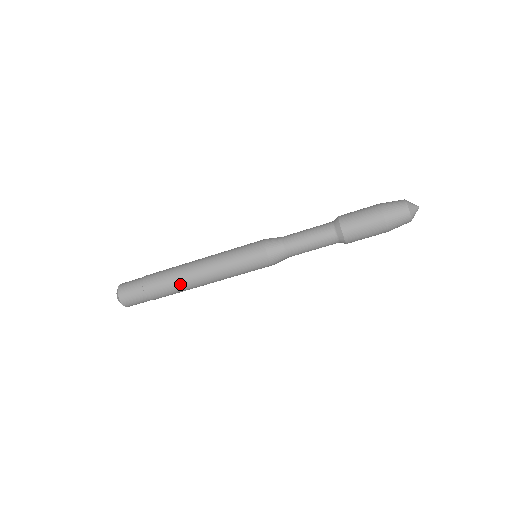
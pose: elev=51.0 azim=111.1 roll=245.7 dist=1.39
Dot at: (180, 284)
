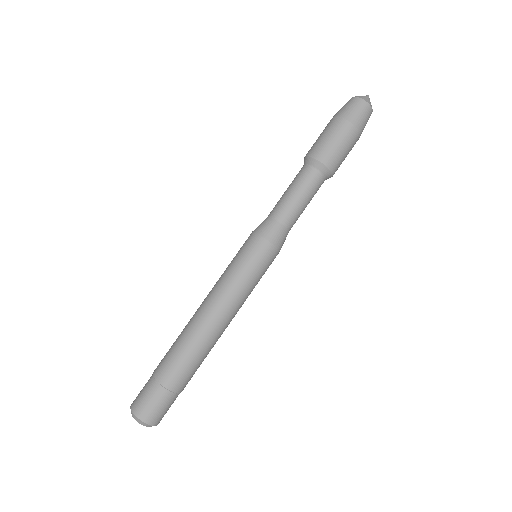
Dot at: (190, 339)
